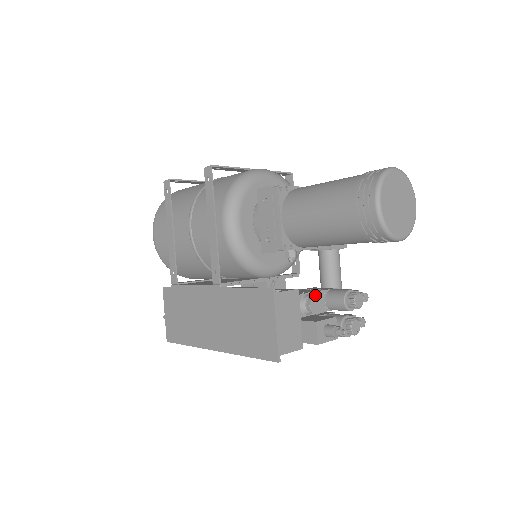
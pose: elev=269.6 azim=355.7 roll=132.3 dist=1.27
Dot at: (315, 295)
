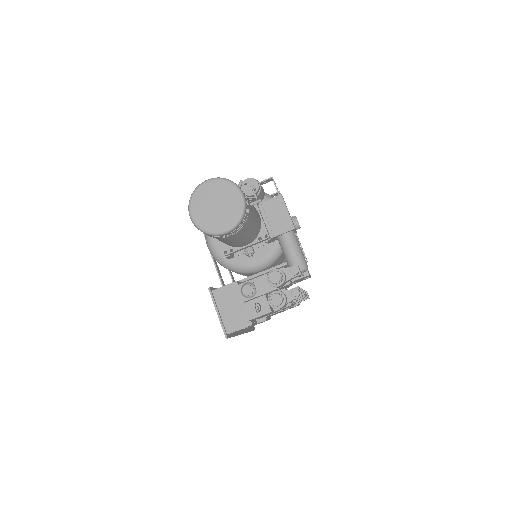
Dot at: (257, 280)
